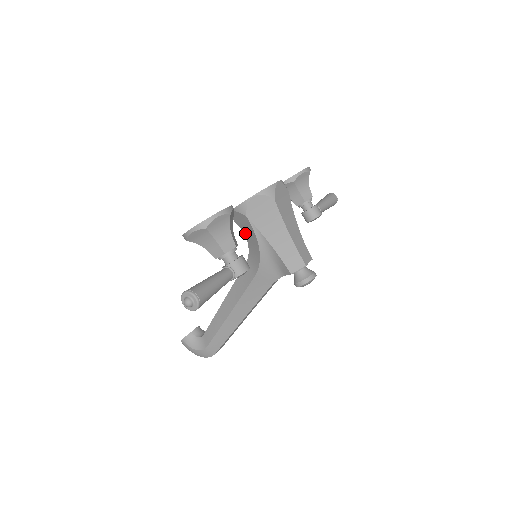
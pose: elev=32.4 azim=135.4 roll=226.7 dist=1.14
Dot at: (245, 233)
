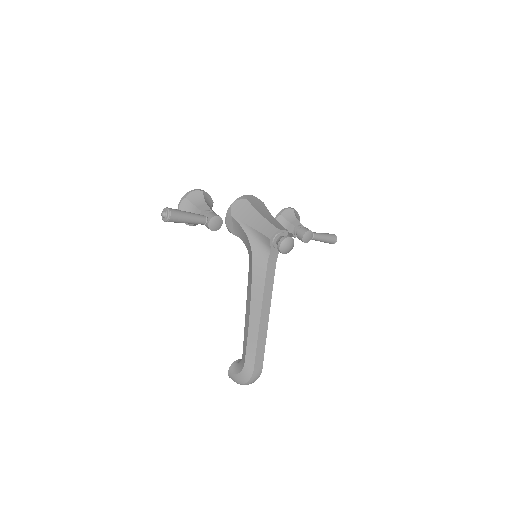
Dot at: (240, 237)
